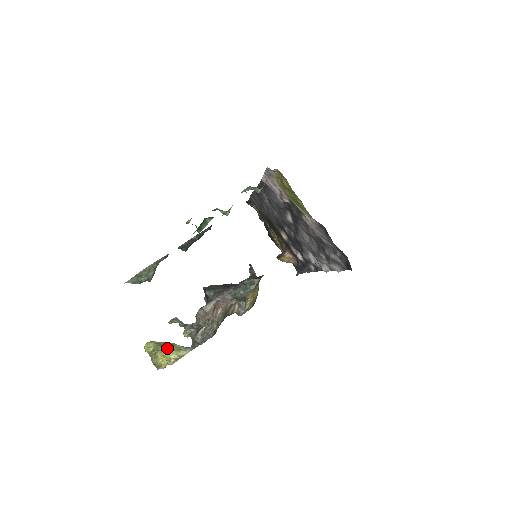
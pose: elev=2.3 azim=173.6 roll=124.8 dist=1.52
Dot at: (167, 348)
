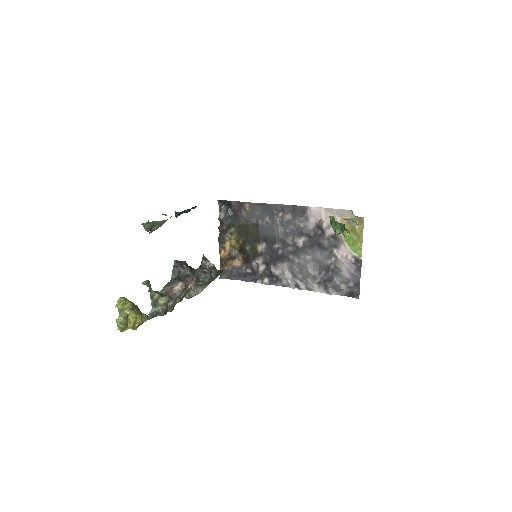
Dot at: (137, 310)
